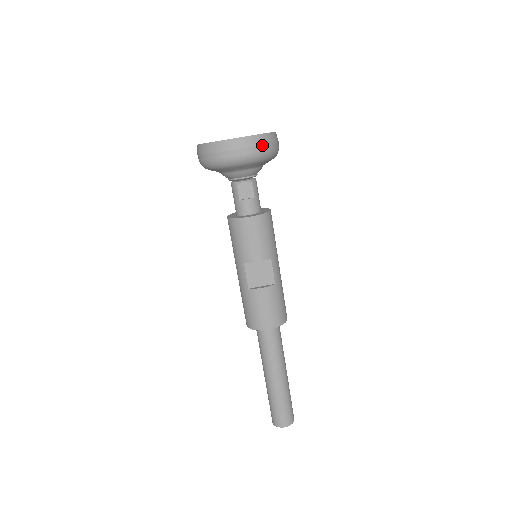
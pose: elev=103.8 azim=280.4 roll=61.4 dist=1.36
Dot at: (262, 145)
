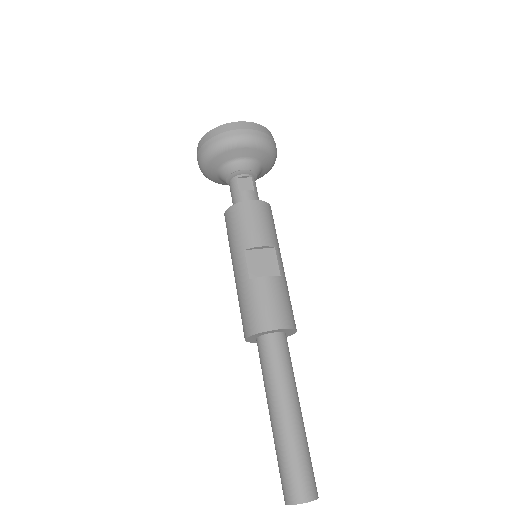
Dot at: (263, 132)
